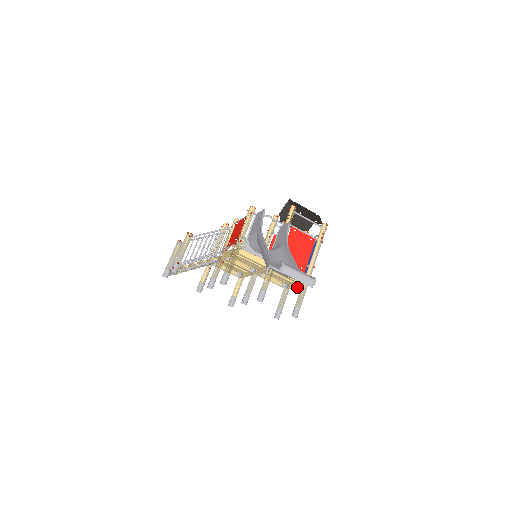
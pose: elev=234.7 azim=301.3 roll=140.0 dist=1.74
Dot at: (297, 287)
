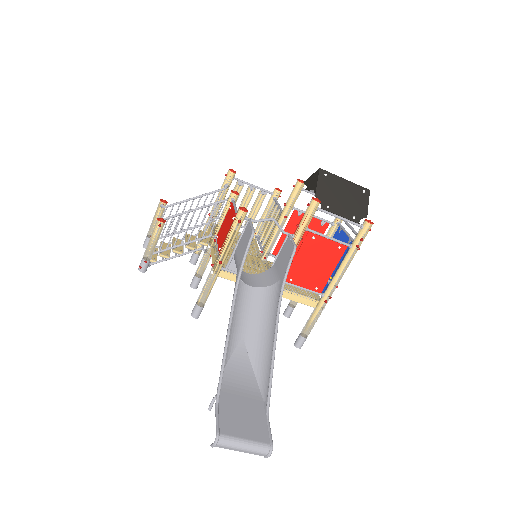
Dot at: occluded
